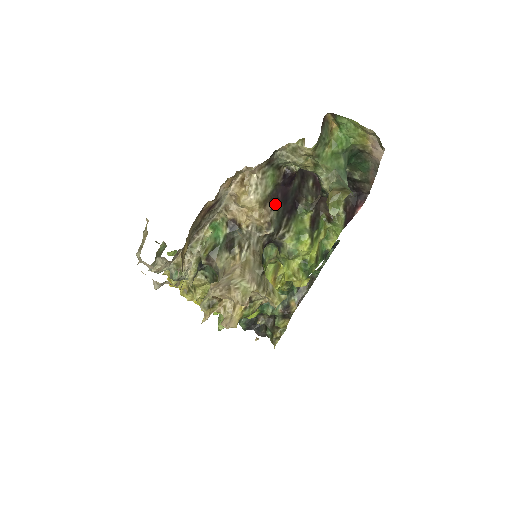
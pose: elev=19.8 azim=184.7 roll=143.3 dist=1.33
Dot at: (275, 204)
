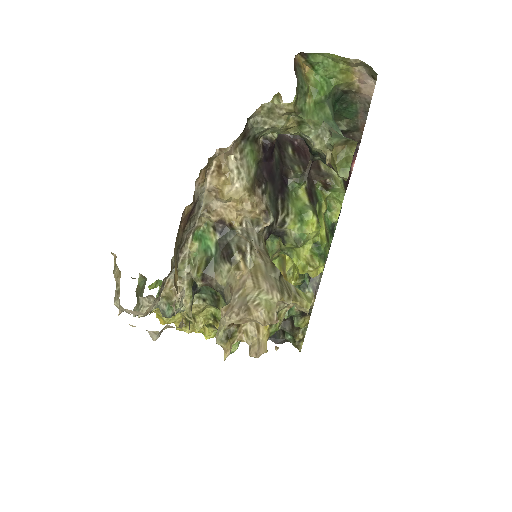
Dot at: (264, 186)
